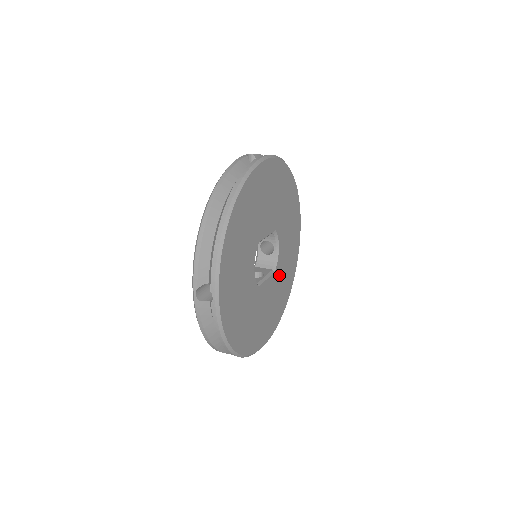
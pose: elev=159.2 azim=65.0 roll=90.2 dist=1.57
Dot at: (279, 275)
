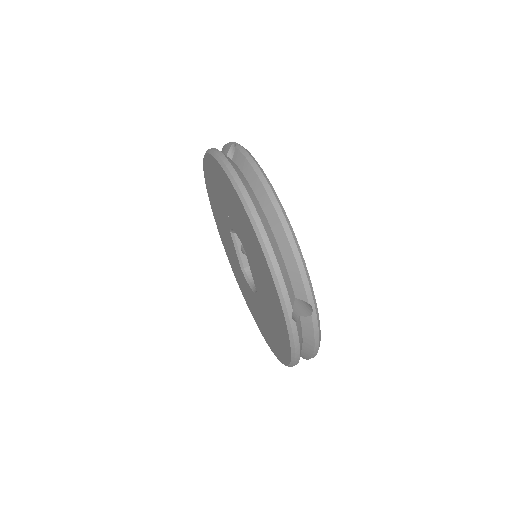
Dot at: occluded
